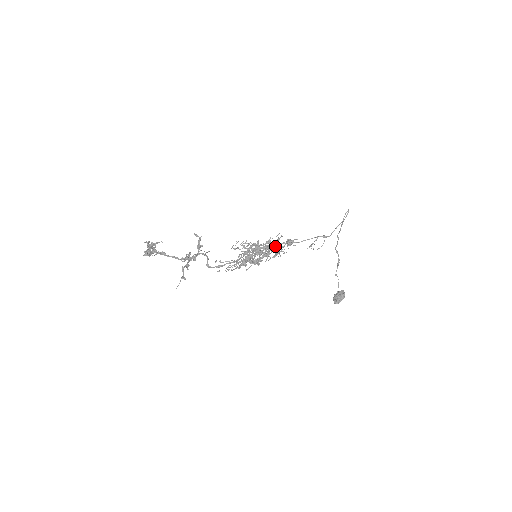
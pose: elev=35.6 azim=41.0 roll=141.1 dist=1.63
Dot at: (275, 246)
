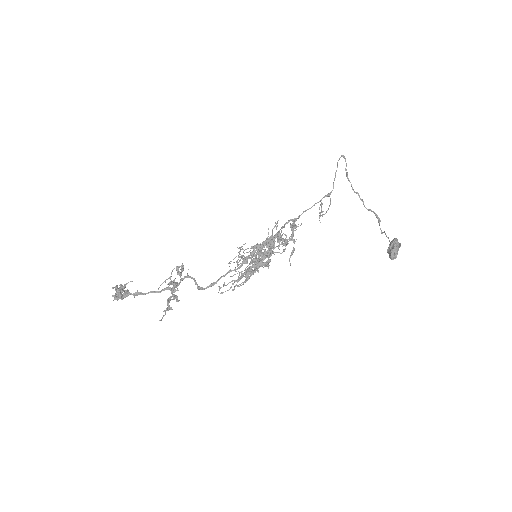
Dot at: (274, 235)
